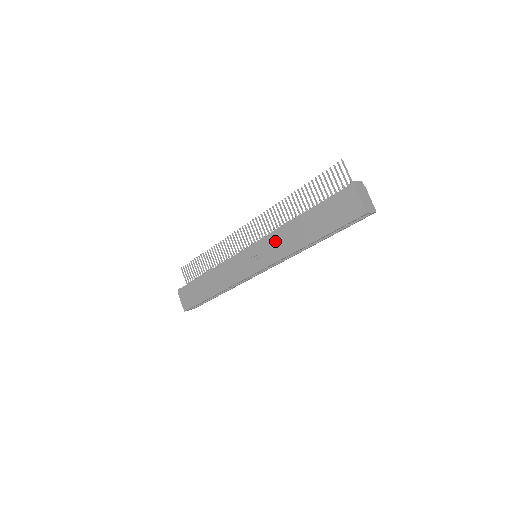
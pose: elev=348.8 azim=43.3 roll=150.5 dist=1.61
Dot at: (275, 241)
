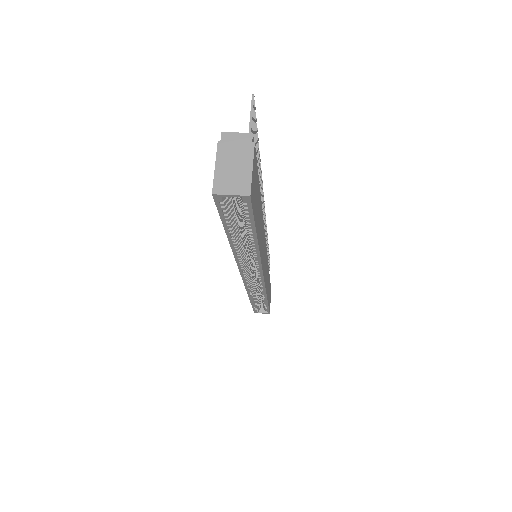
Dot at: occluded
